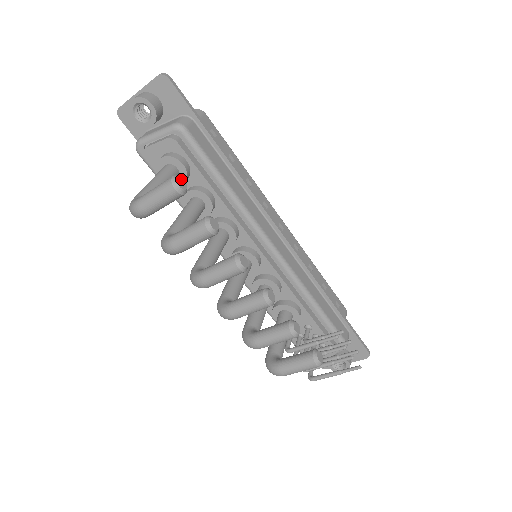
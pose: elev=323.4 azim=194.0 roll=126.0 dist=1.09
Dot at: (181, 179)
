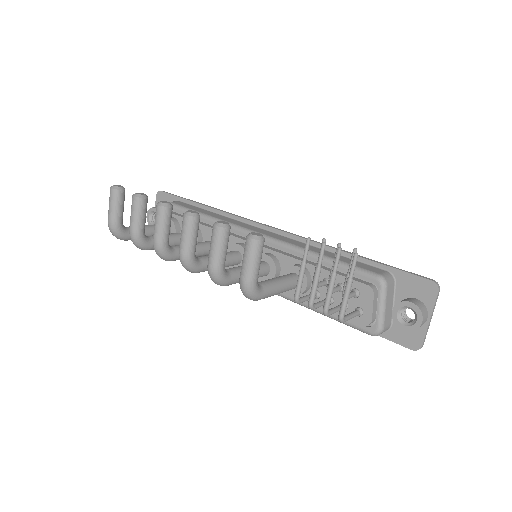
Dot at: (119, 185)
